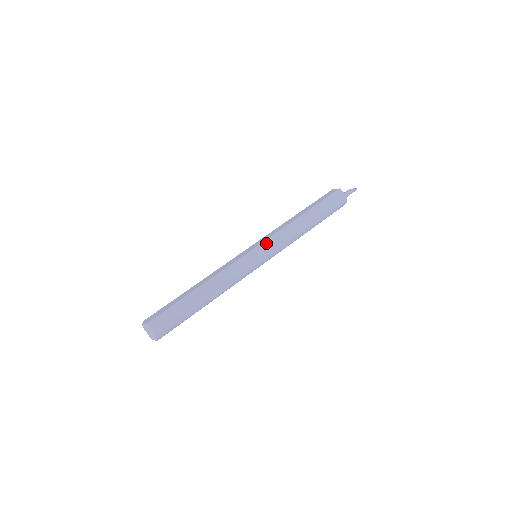
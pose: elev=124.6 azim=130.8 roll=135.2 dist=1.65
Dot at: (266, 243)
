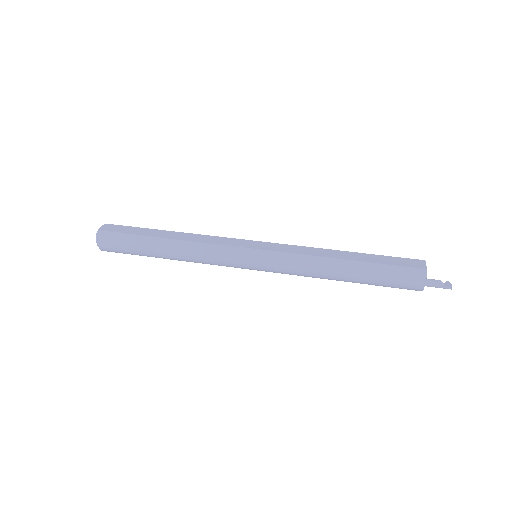
Dot at: (271, 255)
